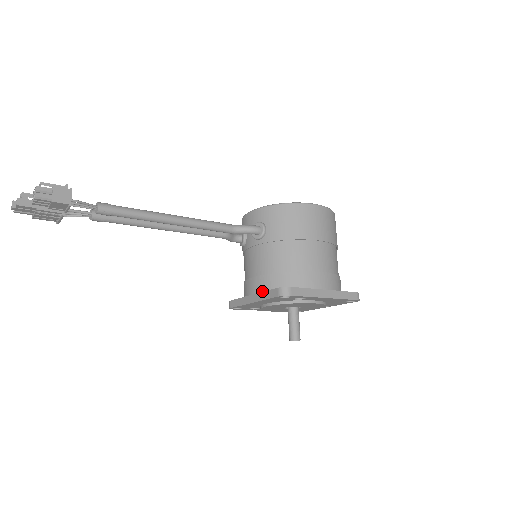
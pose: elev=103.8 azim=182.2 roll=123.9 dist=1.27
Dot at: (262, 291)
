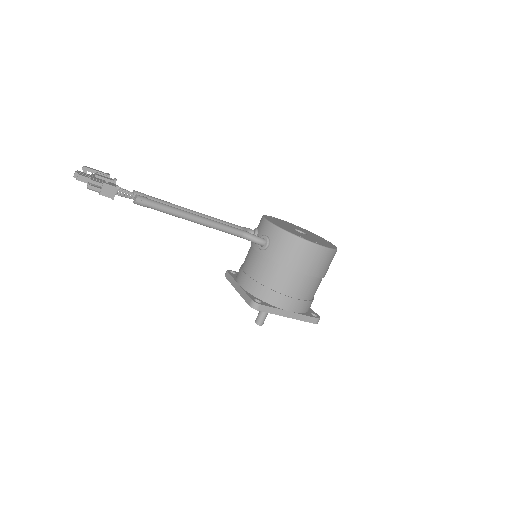
Dot at: (245, 289)
